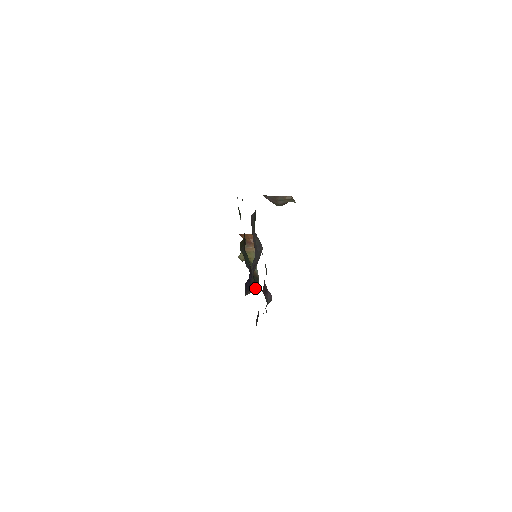
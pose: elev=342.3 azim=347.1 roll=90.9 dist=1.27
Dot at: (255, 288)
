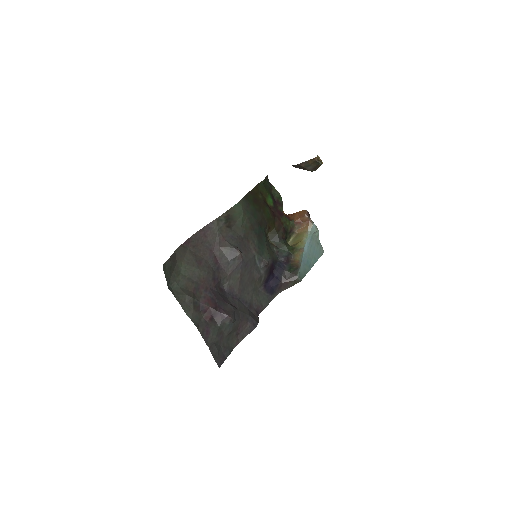
Dot at: (292, 282)
